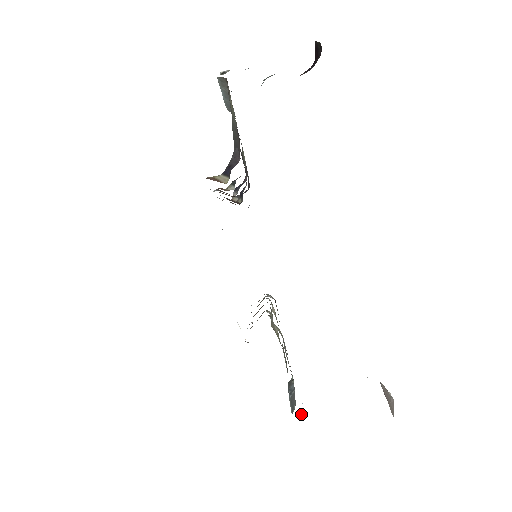
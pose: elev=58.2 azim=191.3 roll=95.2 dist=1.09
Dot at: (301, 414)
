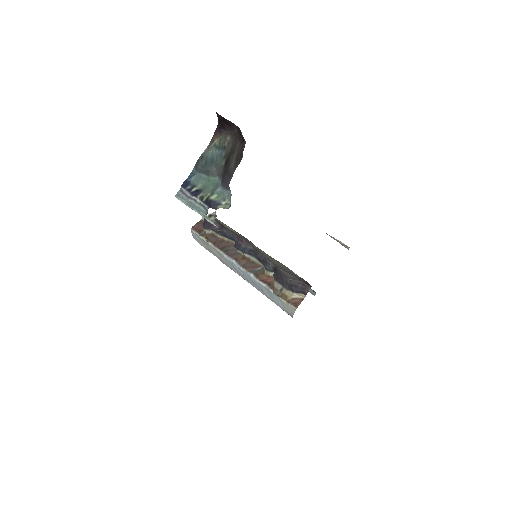
Dot at: occluded
